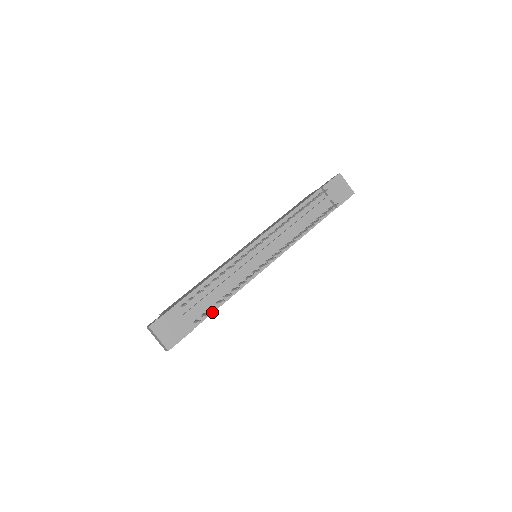
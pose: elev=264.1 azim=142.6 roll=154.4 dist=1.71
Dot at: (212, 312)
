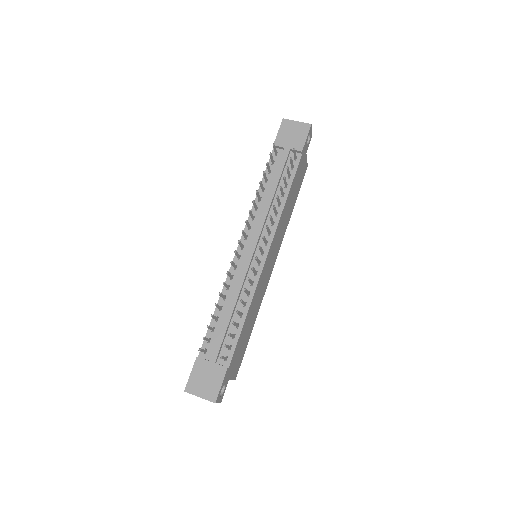
Dot at: (237, 339)
